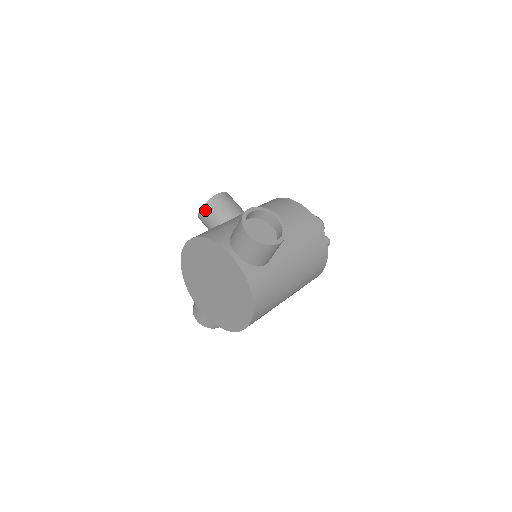
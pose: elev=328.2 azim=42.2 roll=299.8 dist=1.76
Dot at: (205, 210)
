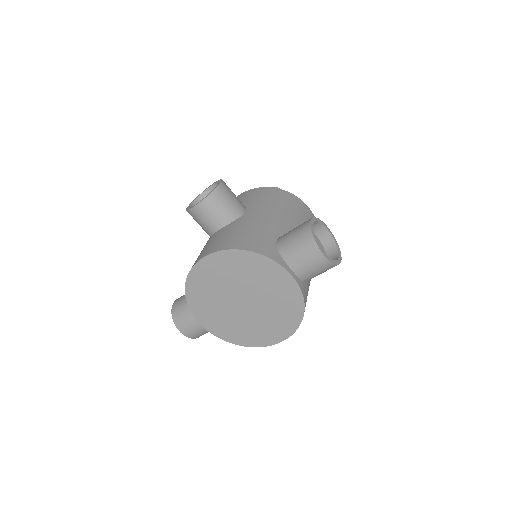
Dot at: (207, 204)
